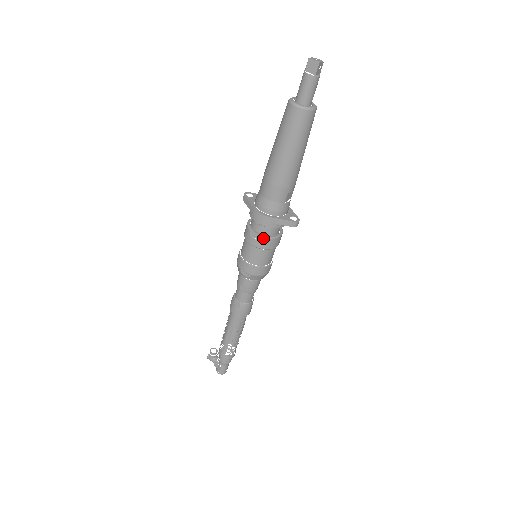
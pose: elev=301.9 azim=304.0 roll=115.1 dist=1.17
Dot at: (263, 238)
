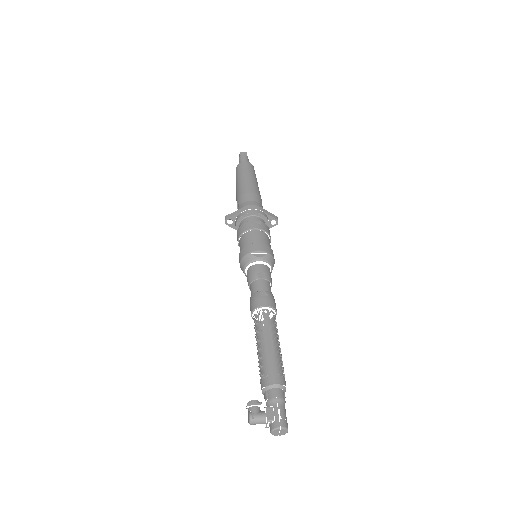
Dot at: (262, 222)
